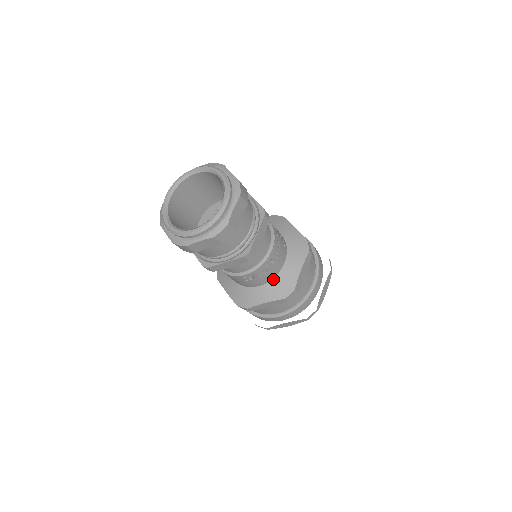
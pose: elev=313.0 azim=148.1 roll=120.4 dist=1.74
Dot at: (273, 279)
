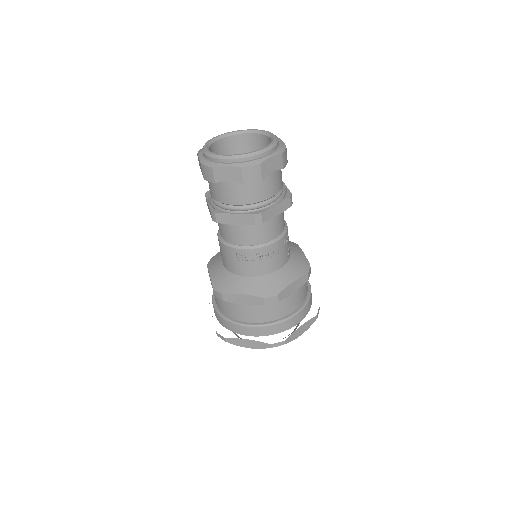
Dot at: (262, 276)
